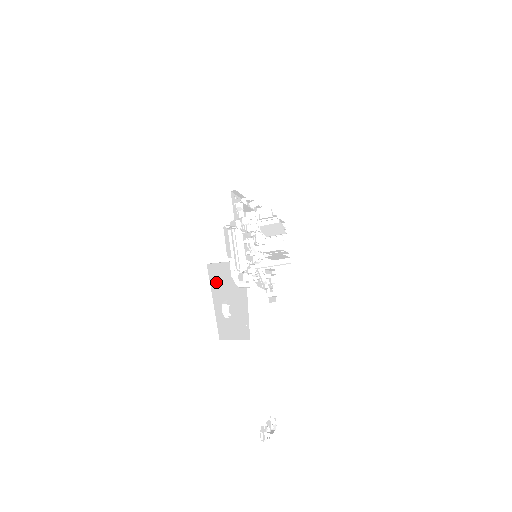
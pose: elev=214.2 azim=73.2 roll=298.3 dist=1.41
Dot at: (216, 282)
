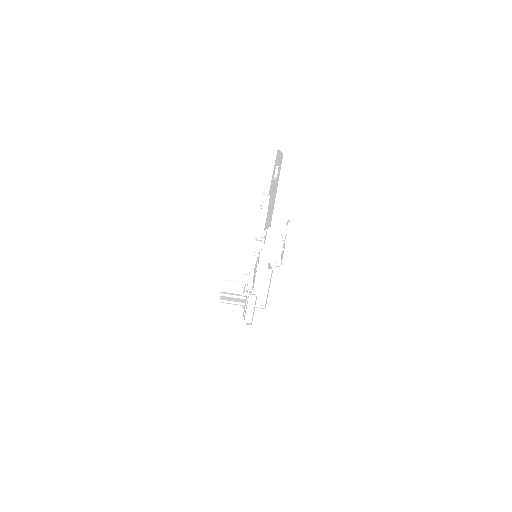
Dot at: occluded
